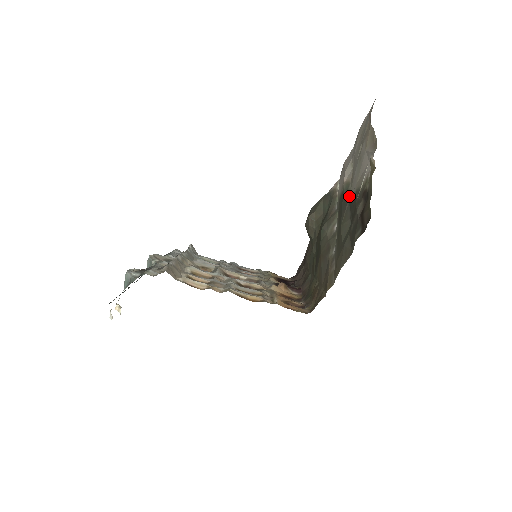
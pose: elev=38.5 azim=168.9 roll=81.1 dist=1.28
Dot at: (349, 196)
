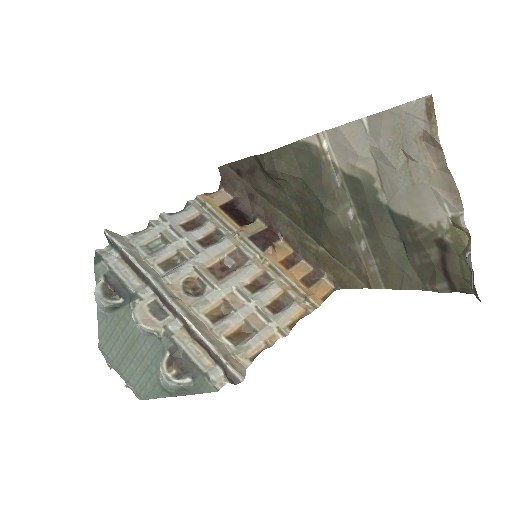
Dot at: (388, 208)
